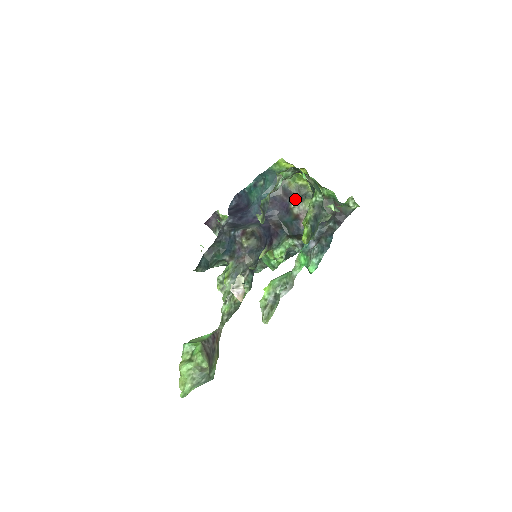
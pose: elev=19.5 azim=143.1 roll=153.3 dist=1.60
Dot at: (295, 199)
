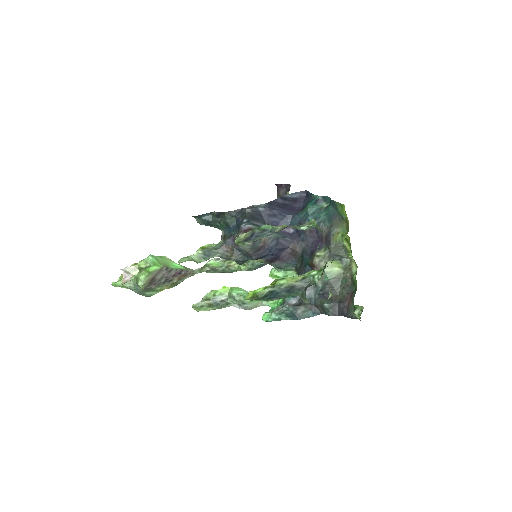
Dot at: (327, 251)
